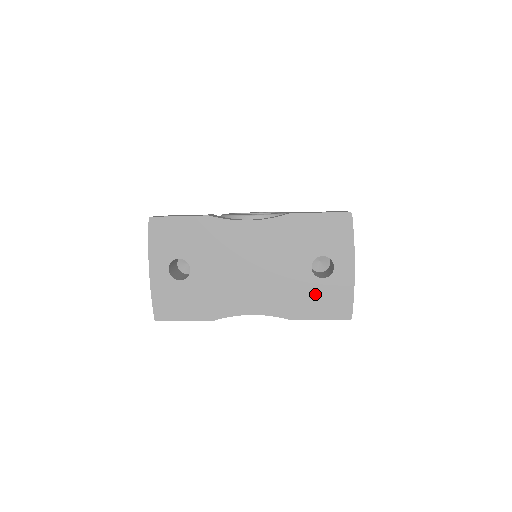
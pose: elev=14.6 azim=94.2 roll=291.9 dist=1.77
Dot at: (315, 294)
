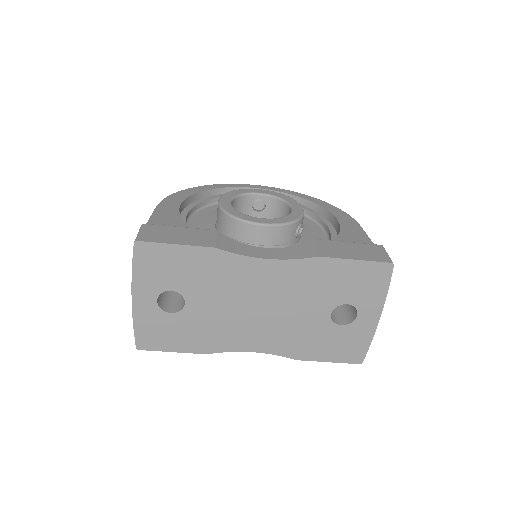
Dot at: (329, 339)
